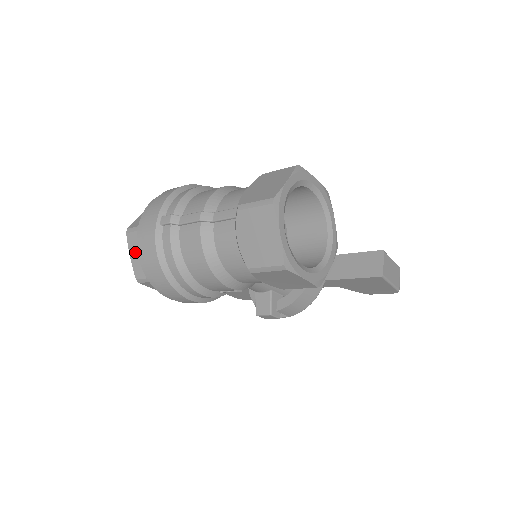
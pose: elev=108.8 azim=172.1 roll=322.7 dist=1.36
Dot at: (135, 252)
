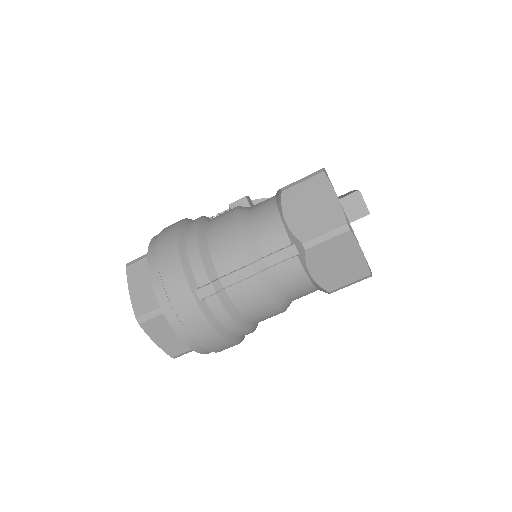
Dot at: (161, 336)
